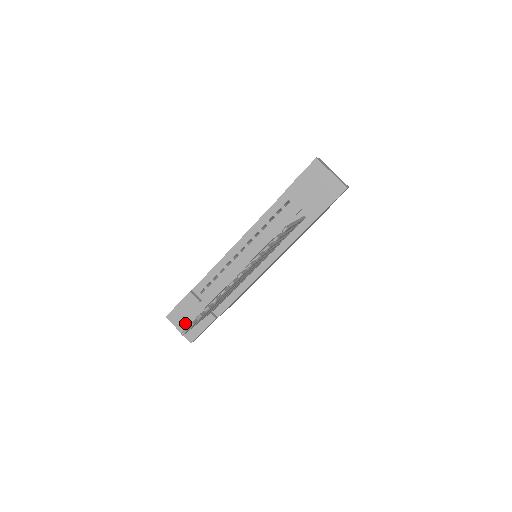
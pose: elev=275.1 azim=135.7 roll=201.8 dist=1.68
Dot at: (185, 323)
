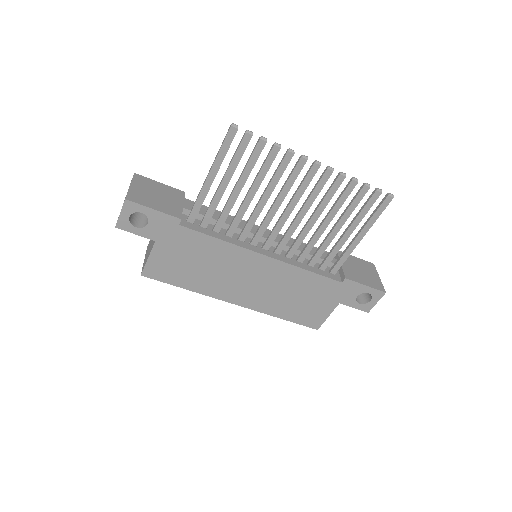
Dot at: (146, 191)
